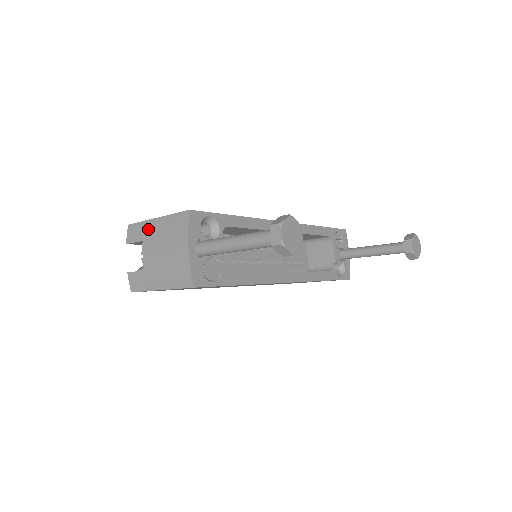
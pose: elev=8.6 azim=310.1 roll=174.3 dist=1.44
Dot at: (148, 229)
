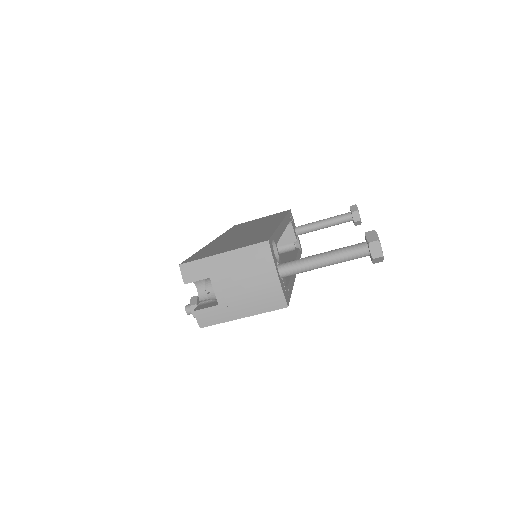
Dot at: (214, 265)
